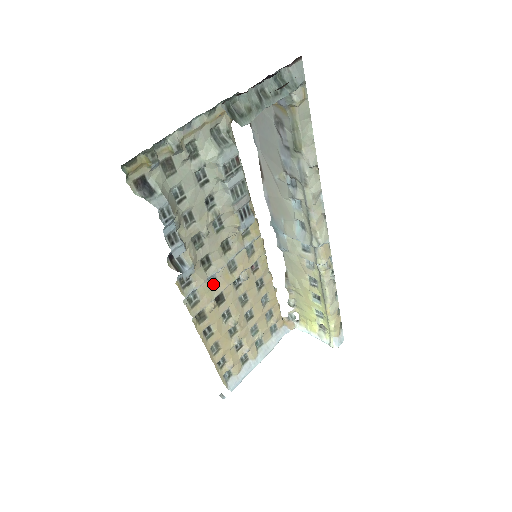
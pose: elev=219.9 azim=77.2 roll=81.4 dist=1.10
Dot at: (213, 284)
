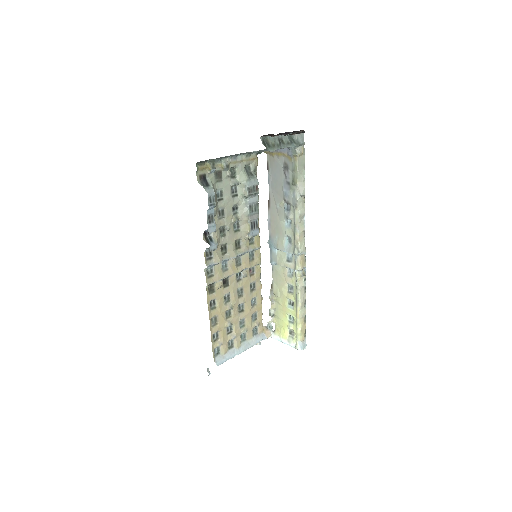
Dot at: (224, 268)
